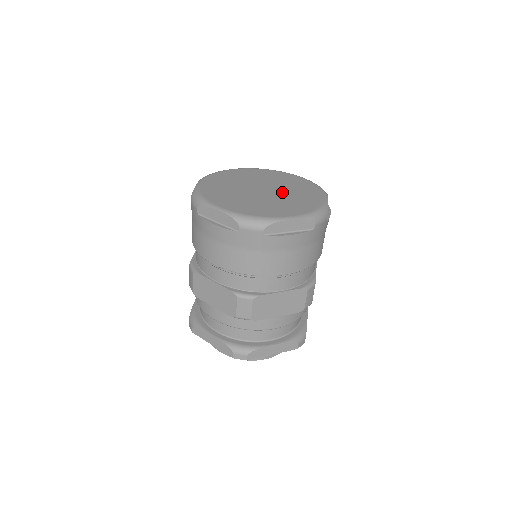
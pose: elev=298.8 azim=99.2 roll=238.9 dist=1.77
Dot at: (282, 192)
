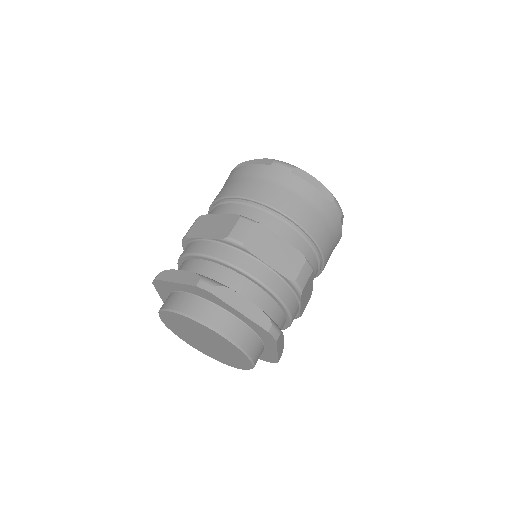
Dot at: occluded
